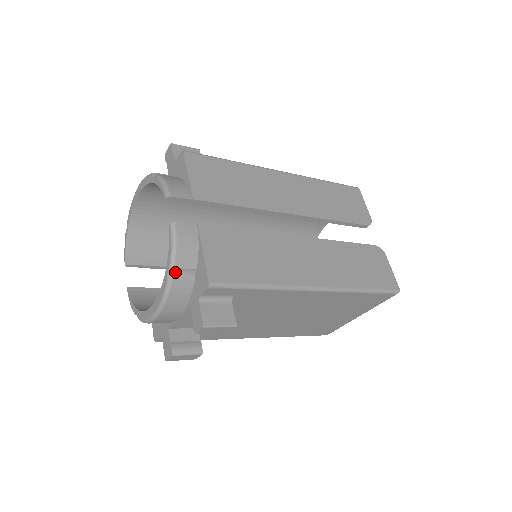
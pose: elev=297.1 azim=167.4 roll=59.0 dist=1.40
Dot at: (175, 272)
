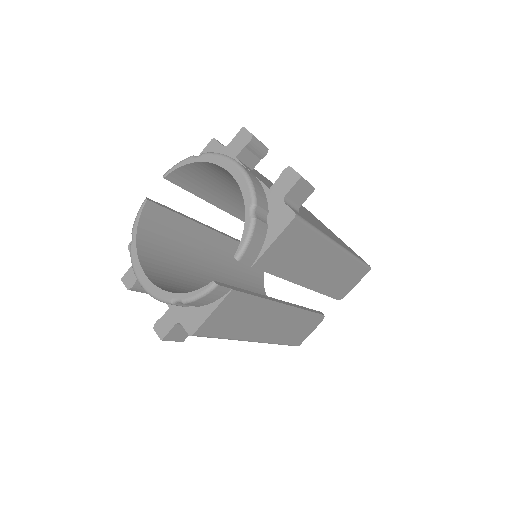
Dot at: (182, 302)
